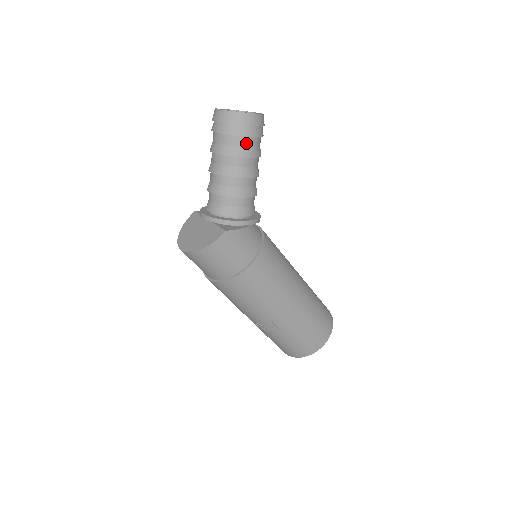
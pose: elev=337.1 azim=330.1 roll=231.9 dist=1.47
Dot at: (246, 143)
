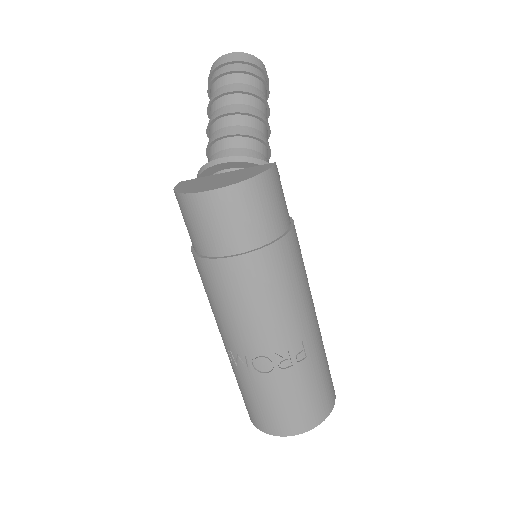
Dot at: (264, 91)
